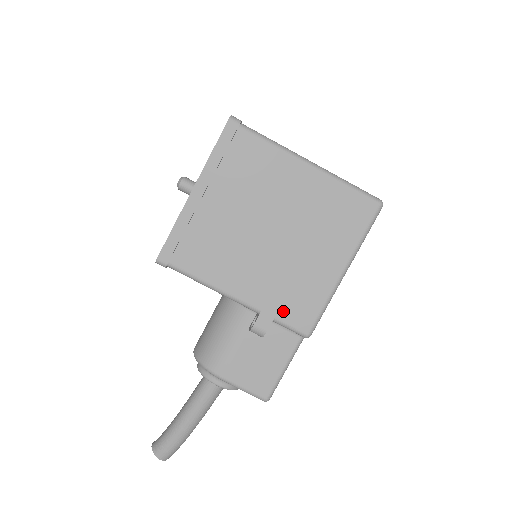
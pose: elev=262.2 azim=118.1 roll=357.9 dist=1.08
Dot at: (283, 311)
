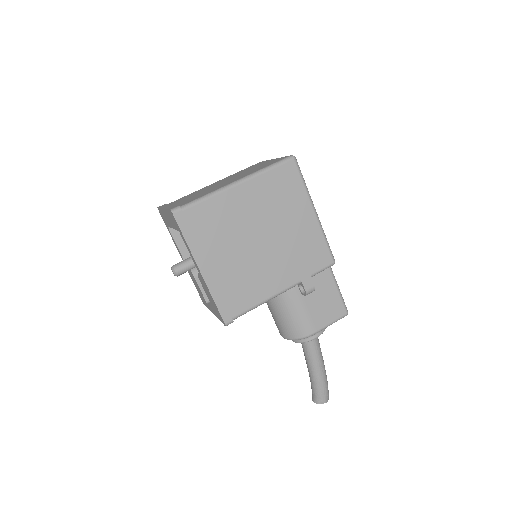
Dot at: (310, 267)
